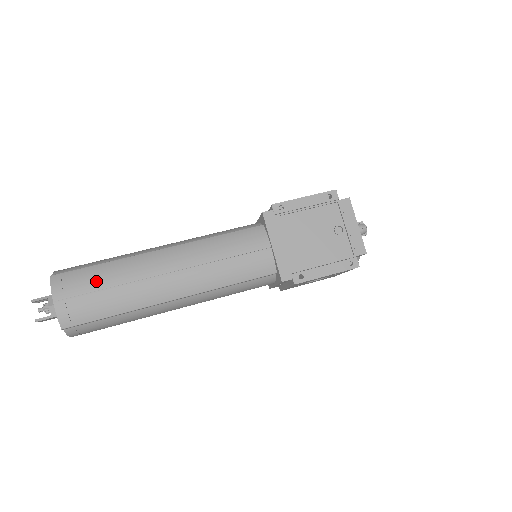
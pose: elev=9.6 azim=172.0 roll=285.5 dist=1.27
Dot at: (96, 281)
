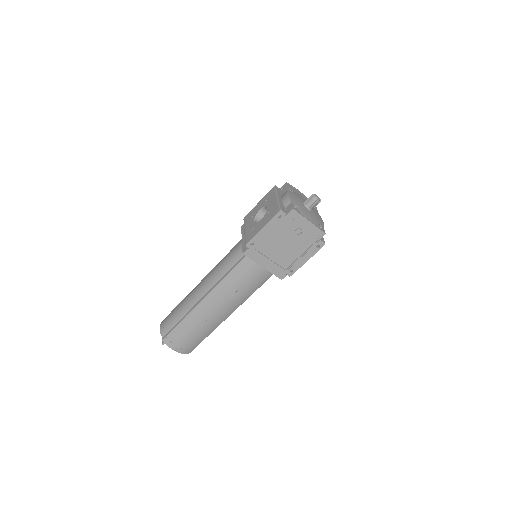
Dot at: (185, 333)
